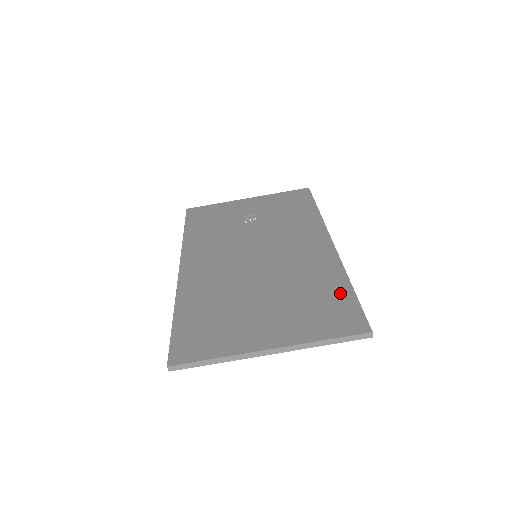
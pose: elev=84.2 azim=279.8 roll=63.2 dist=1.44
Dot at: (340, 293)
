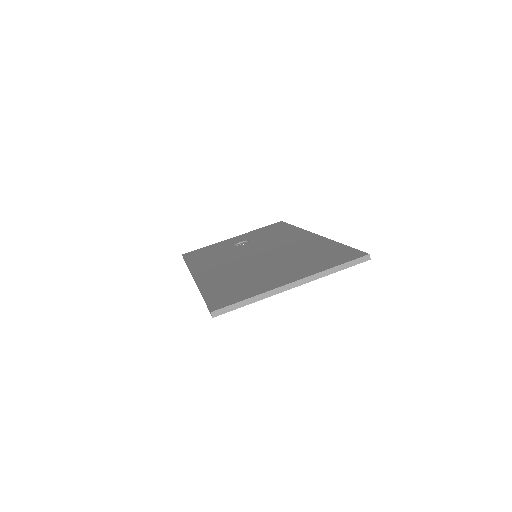
Dot at: (335, 248)
